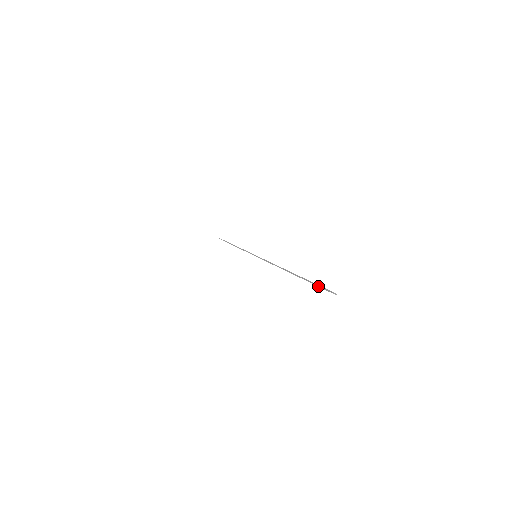
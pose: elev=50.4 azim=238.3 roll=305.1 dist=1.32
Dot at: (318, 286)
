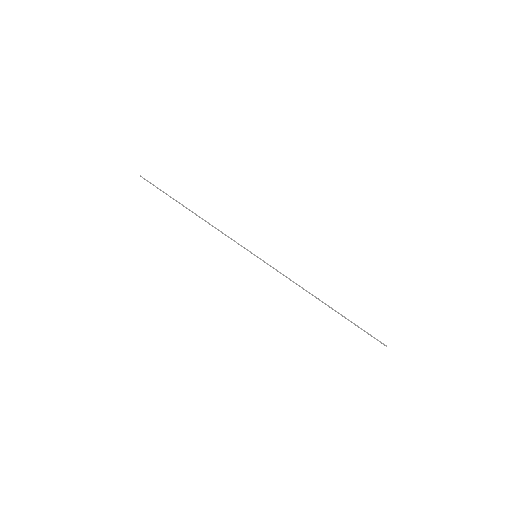
Dot at: (370, 335)
